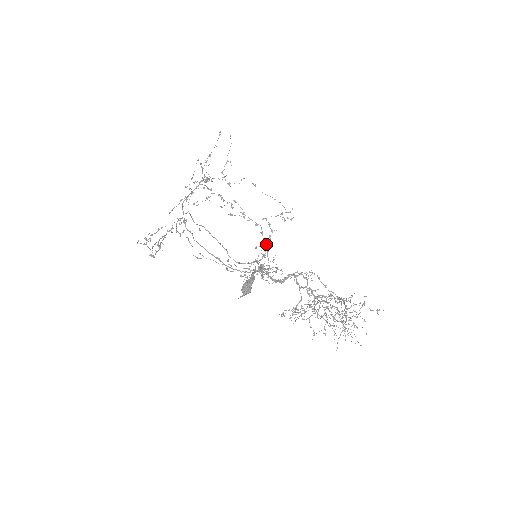
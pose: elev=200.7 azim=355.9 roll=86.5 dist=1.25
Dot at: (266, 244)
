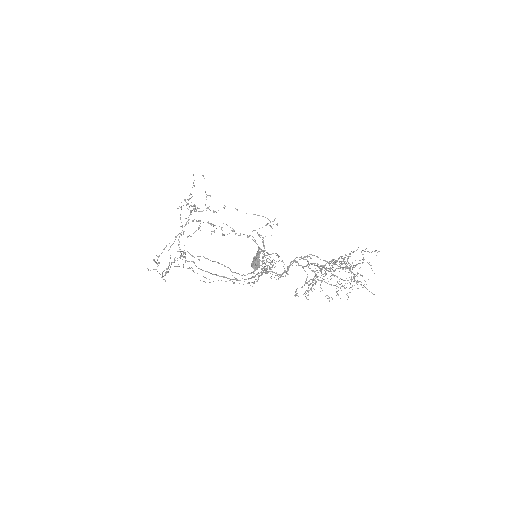
Dot at: occluded
